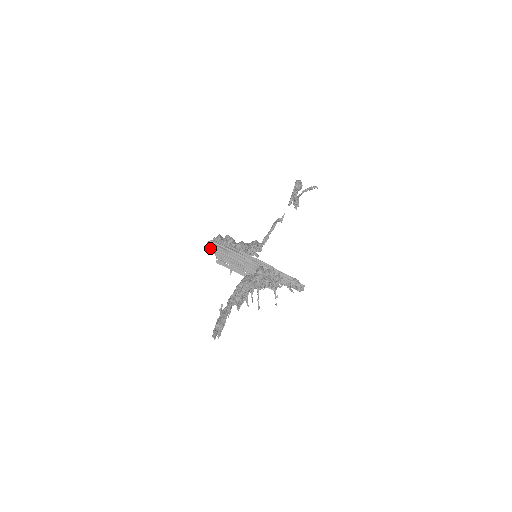
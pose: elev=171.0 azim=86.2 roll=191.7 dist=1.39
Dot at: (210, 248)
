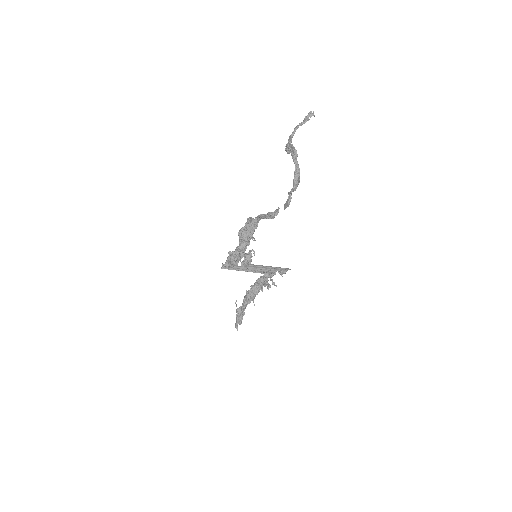
Dot at: occluded
